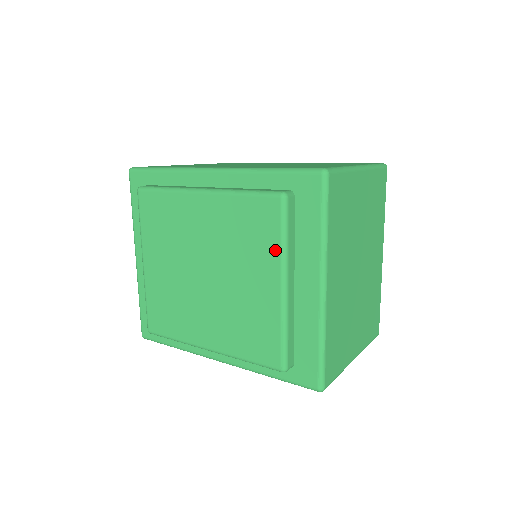
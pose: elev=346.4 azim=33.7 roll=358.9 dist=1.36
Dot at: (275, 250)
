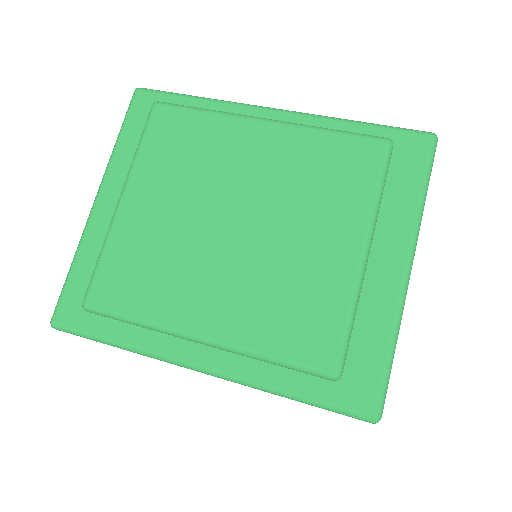
Dot at: (365, 202)
